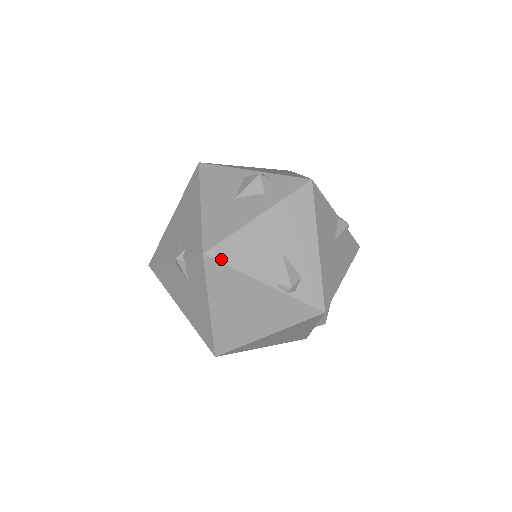
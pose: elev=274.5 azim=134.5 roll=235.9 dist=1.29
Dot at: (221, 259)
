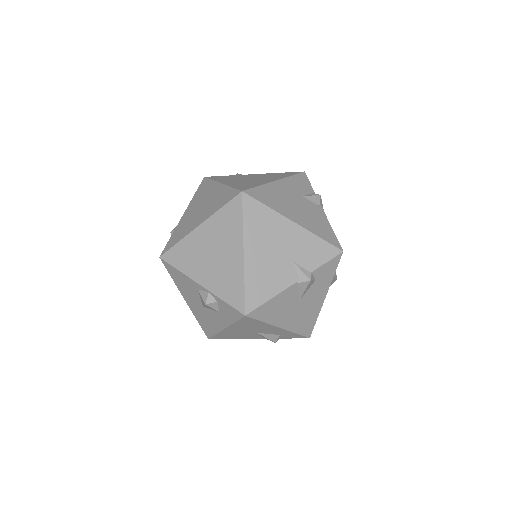
Dot at: occluded
